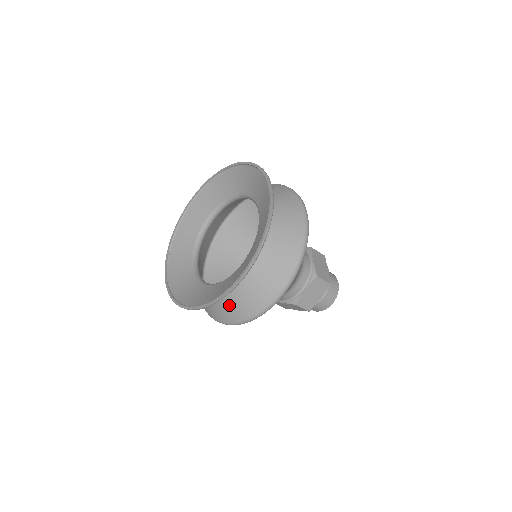
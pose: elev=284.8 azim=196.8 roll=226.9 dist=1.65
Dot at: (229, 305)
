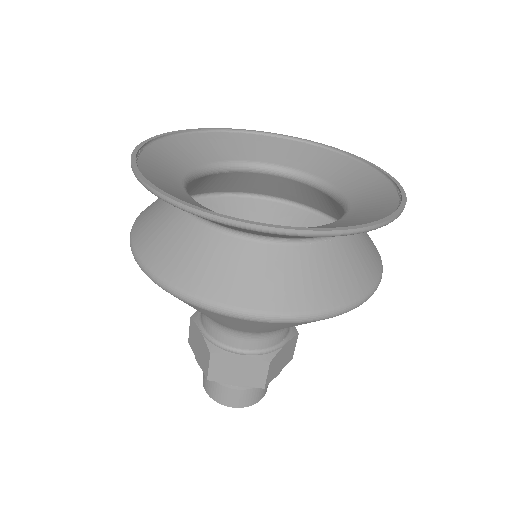
Dot at: (293, 275)
